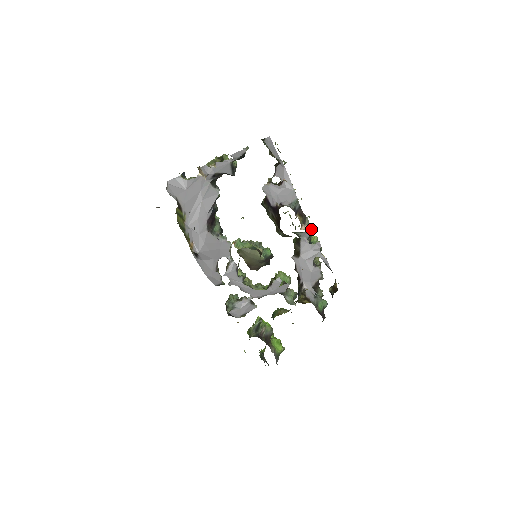
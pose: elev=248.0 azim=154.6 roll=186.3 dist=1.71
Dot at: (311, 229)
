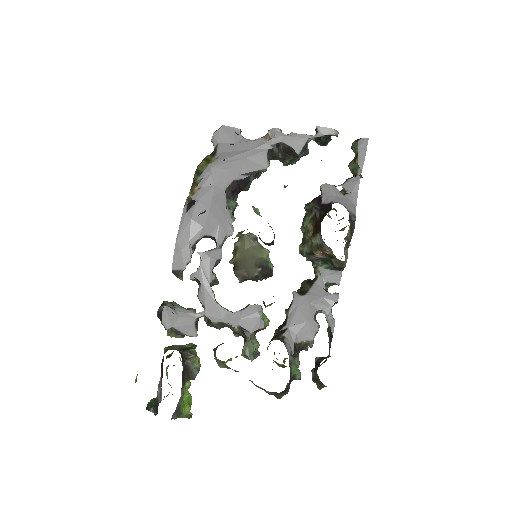
Dot at: (345, 263)
